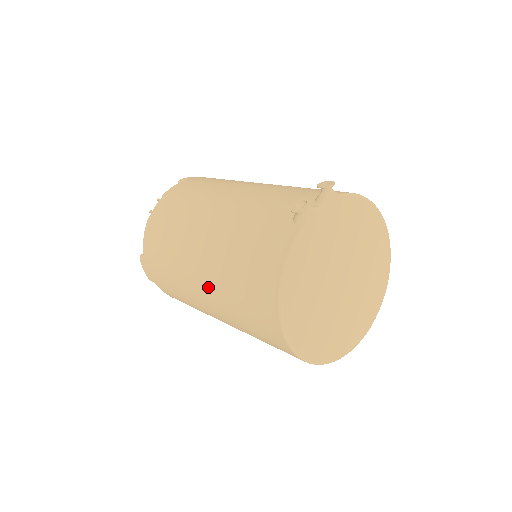
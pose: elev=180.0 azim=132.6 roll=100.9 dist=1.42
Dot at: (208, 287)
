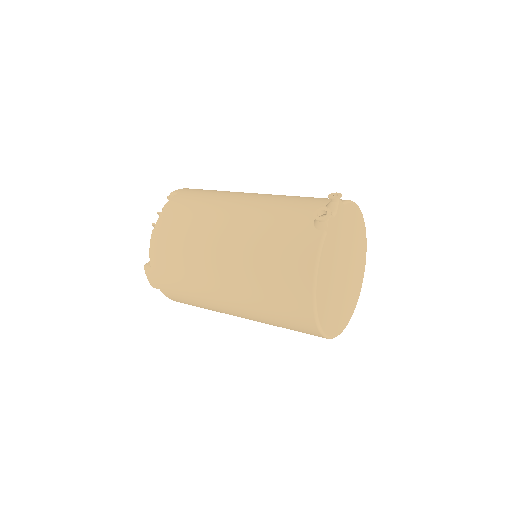
Dot at: (233, 287)
